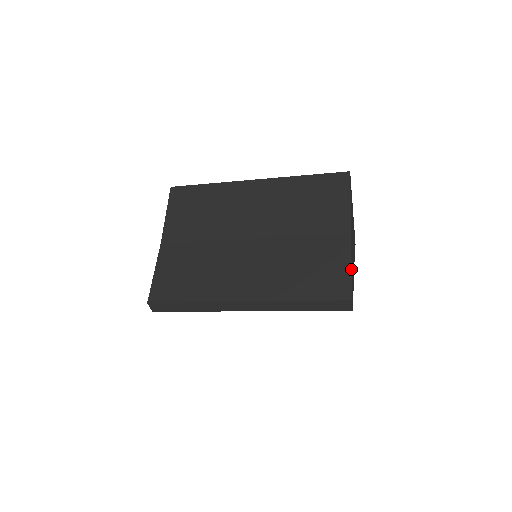
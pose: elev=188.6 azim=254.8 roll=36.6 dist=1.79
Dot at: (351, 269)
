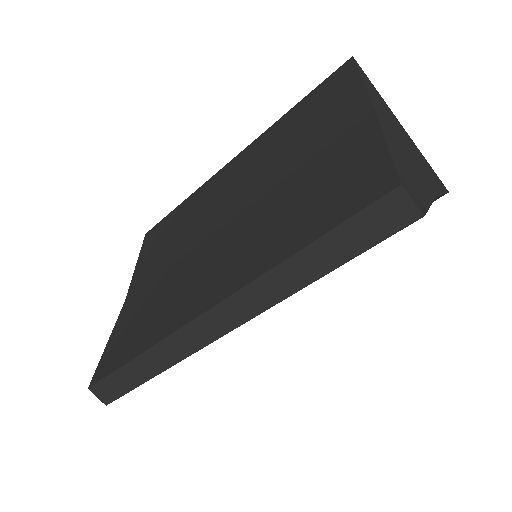
Dot at: (386, 146)
